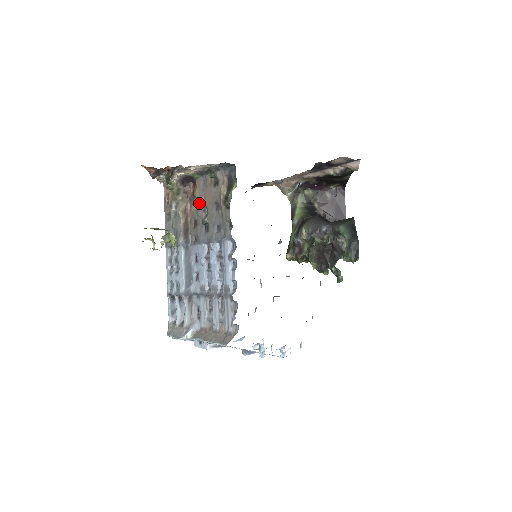
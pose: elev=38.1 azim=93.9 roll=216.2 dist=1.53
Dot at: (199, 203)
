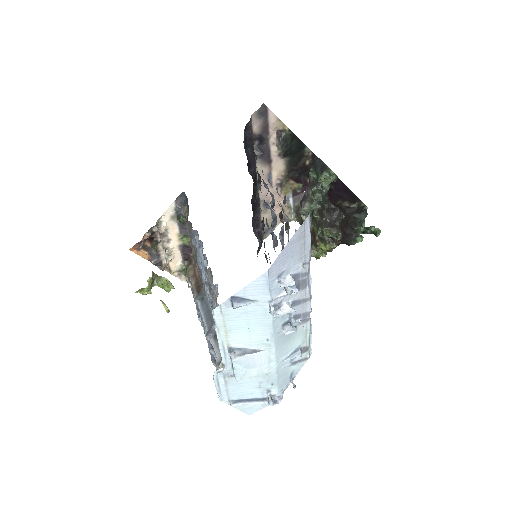
Dot at: occluded
